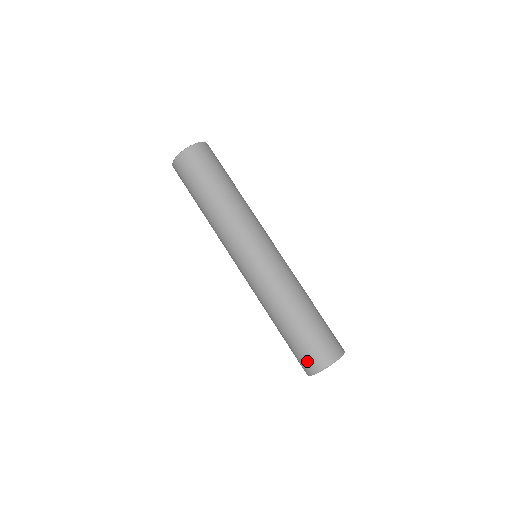
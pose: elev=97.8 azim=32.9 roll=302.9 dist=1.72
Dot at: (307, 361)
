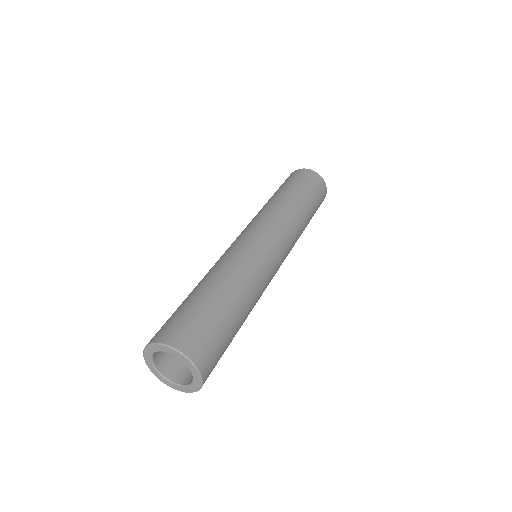
Dot at: occluded
